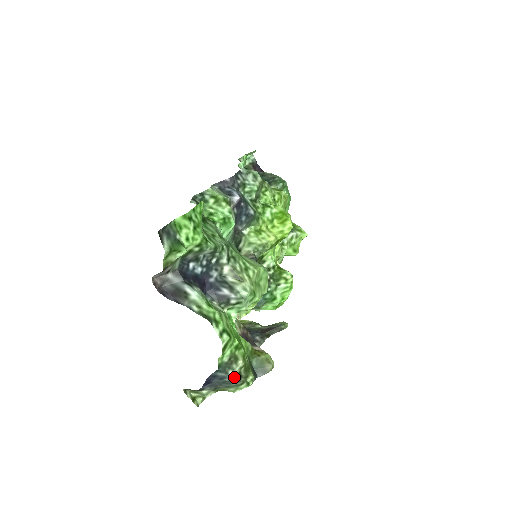
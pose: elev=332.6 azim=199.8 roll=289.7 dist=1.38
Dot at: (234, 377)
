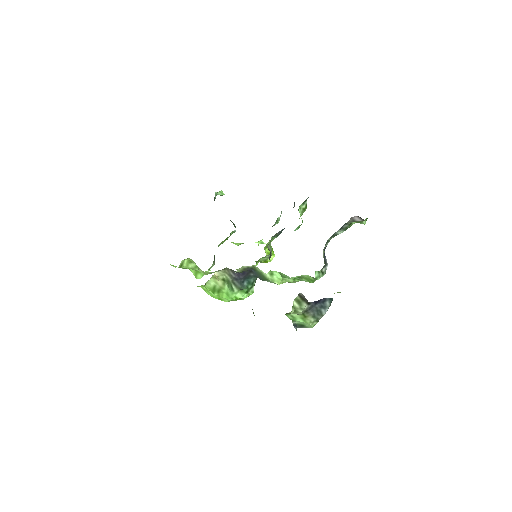
Dot at: occluded
